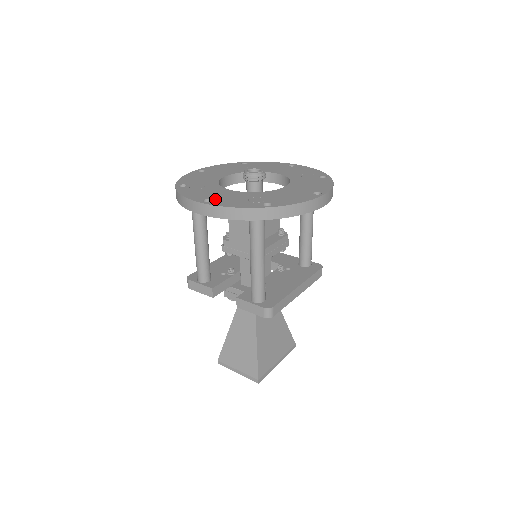
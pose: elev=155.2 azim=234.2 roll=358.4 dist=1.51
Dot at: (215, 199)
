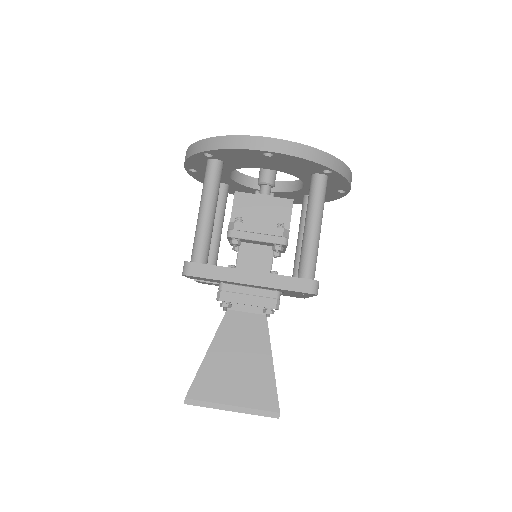
Dot at: occluded
